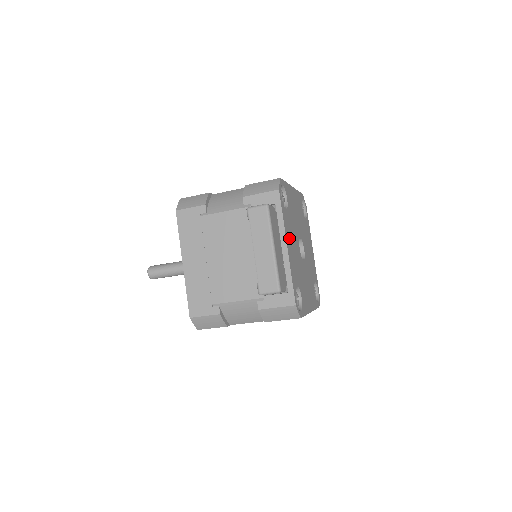
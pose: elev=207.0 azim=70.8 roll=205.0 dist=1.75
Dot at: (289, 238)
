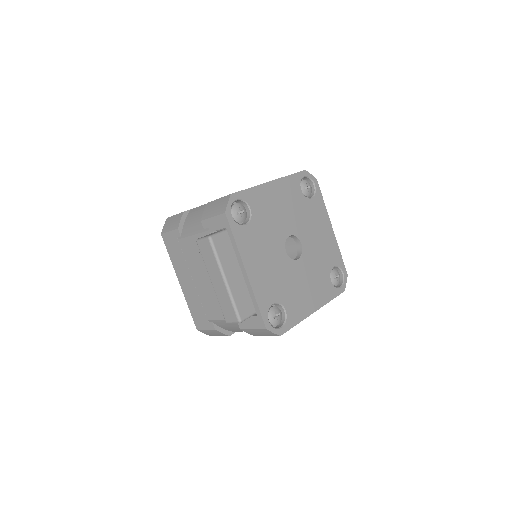
Dot at: (253, 257)
